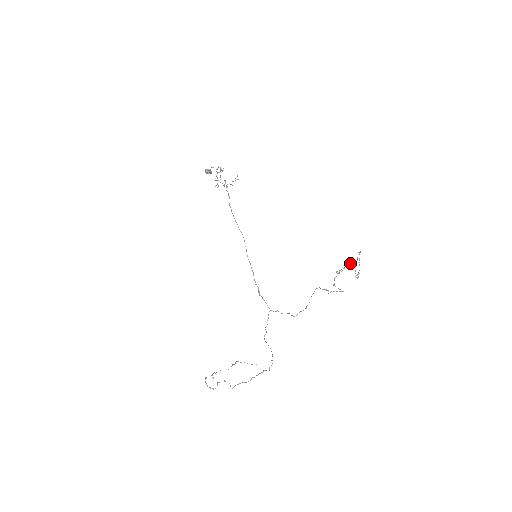
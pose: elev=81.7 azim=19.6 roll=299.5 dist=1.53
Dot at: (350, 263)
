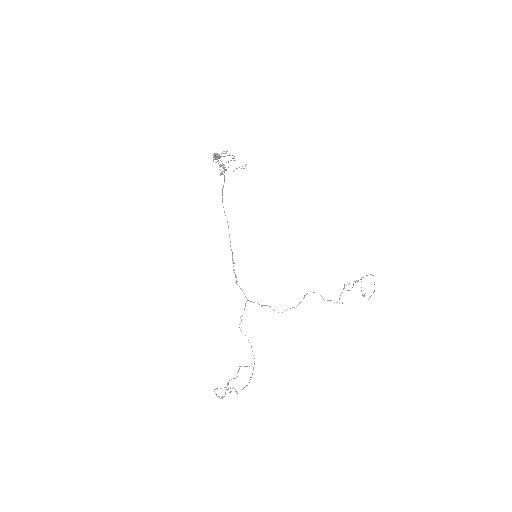
Dot at: (357, 281)
